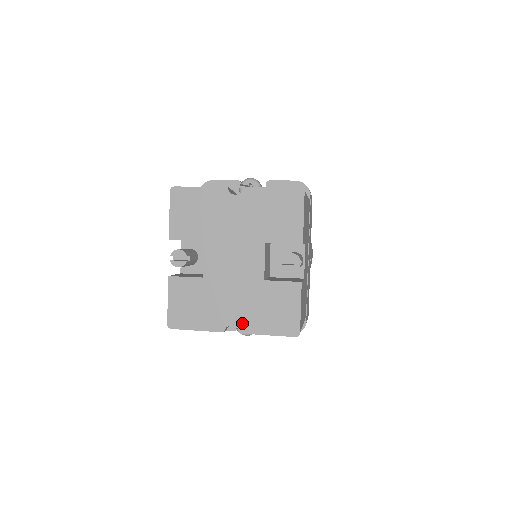
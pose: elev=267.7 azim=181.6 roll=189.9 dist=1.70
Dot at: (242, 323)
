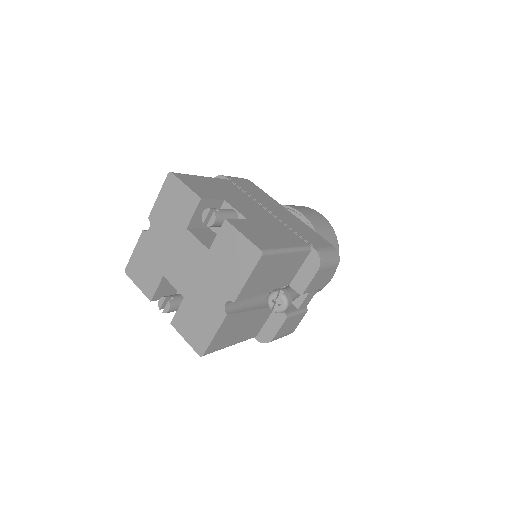
Dot at: (228, 294)
